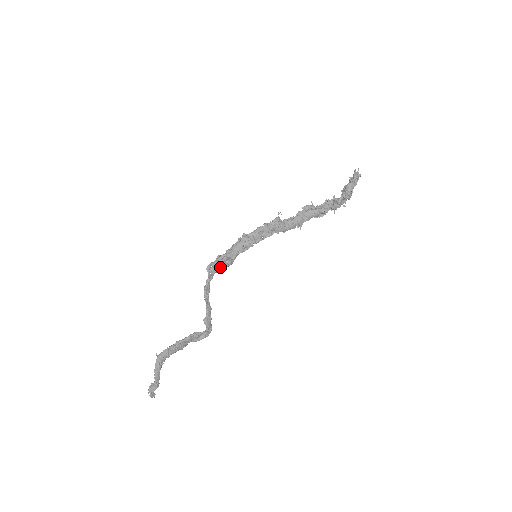
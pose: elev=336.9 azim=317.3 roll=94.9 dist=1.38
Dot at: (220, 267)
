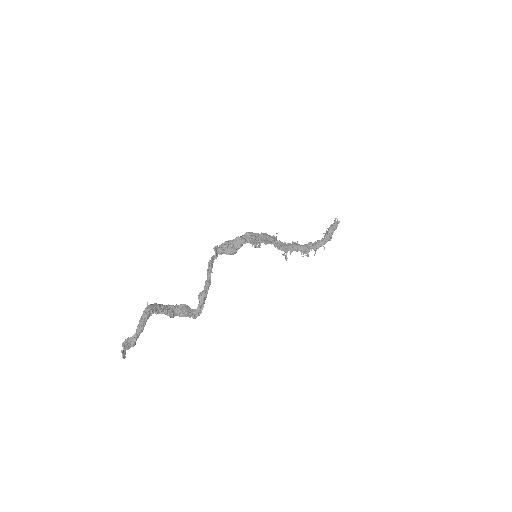
Dot at: (224, 253)
